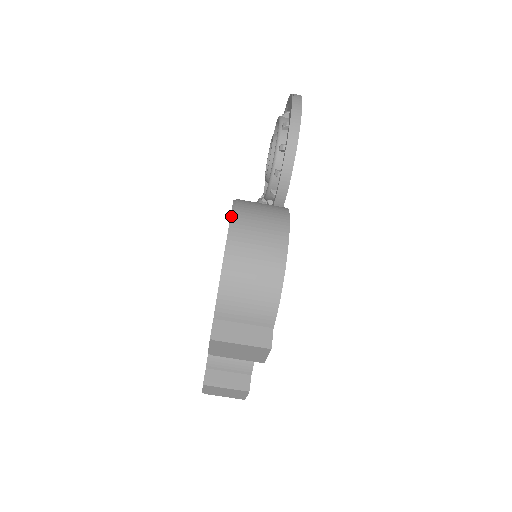
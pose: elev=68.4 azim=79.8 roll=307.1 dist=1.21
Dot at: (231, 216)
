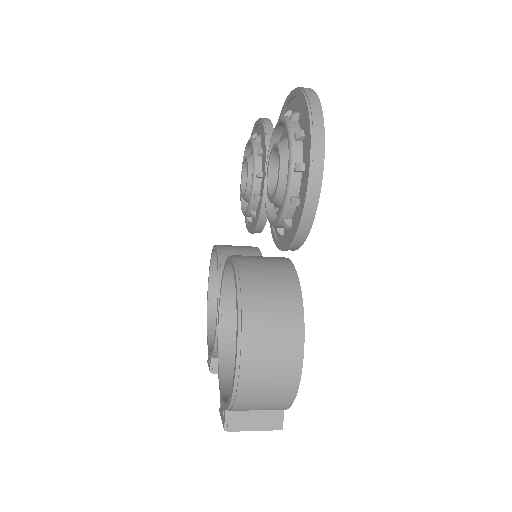
Dot at: (238, 332)
